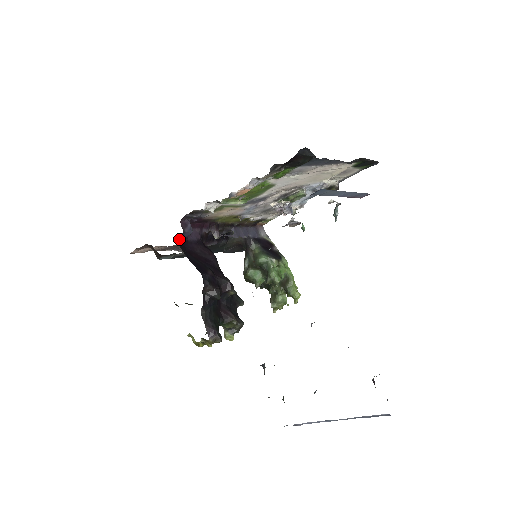
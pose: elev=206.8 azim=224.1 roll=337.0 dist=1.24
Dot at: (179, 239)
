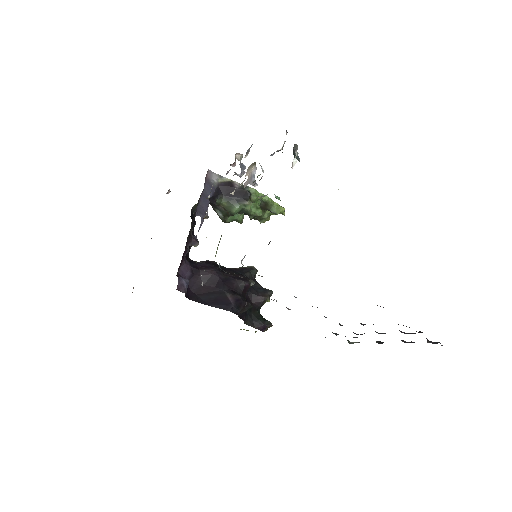
Dot at: occluded
